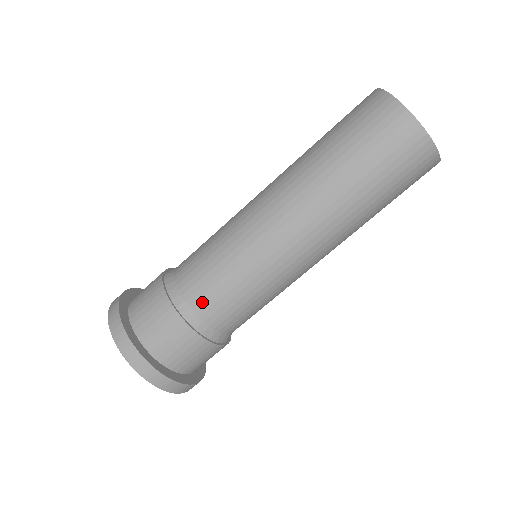
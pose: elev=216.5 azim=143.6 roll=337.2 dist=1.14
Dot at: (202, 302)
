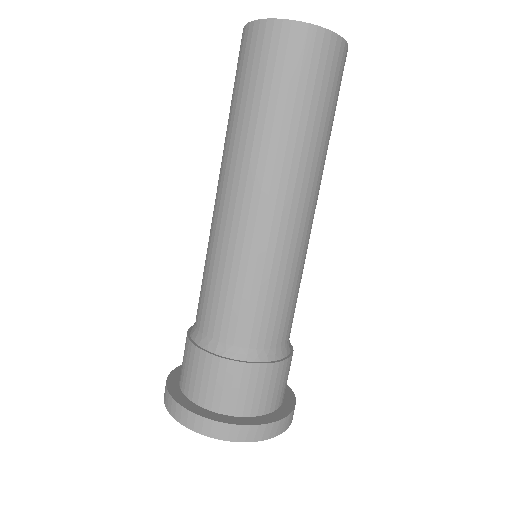
Dot at: (263, 335)
